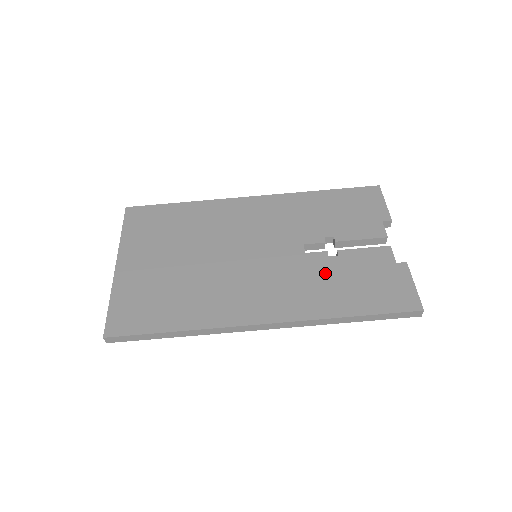
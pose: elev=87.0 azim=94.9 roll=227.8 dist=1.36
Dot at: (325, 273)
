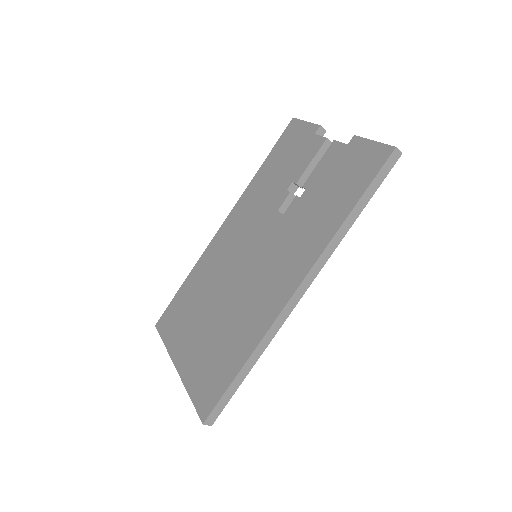
Dot at: (307, 210)
